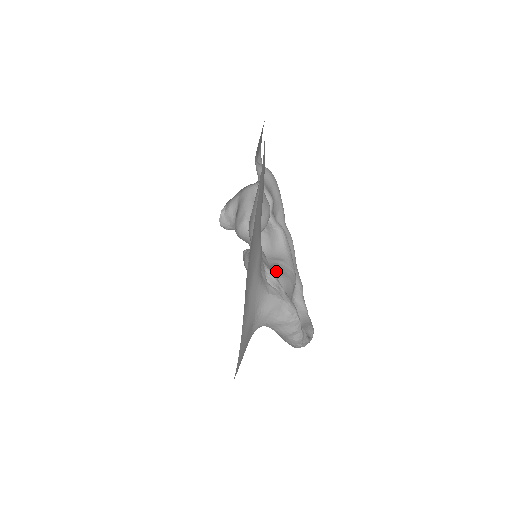
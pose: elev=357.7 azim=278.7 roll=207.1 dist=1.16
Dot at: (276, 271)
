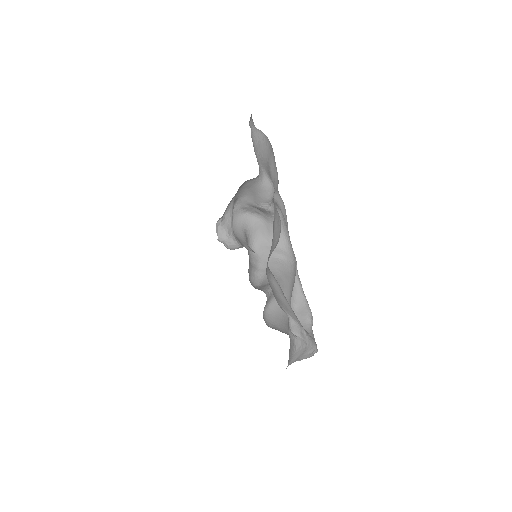
Dot at: (282, 278)
